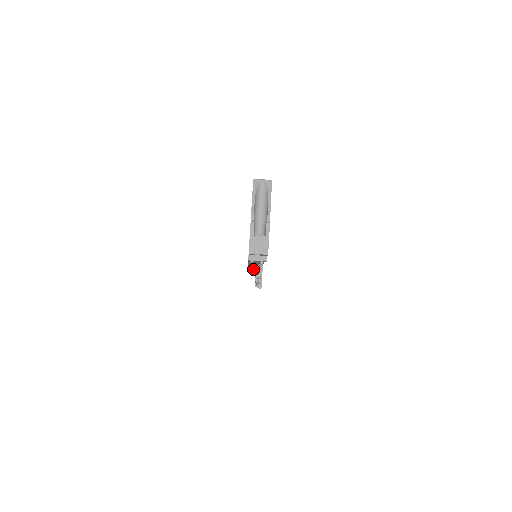
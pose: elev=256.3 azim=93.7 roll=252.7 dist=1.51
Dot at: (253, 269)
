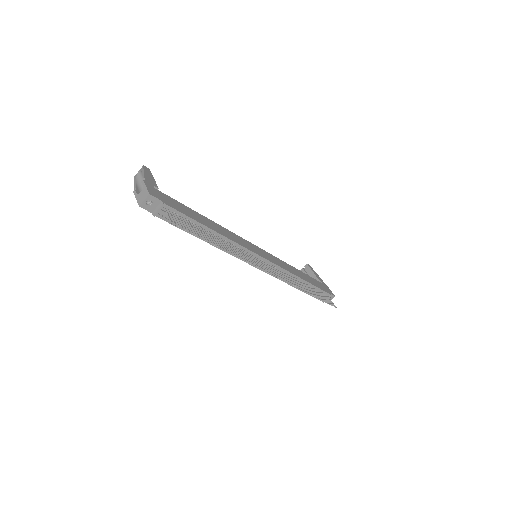
Dot at: occluded
